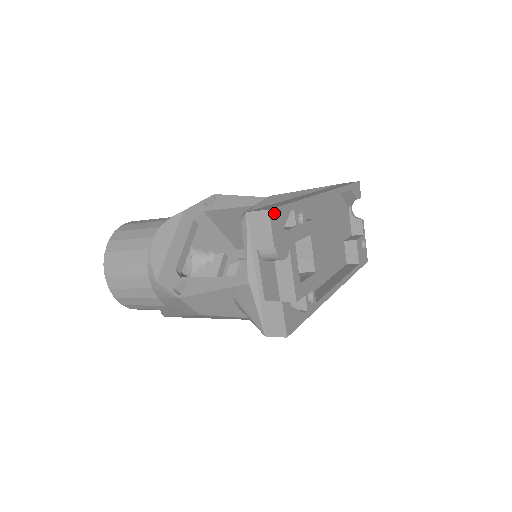
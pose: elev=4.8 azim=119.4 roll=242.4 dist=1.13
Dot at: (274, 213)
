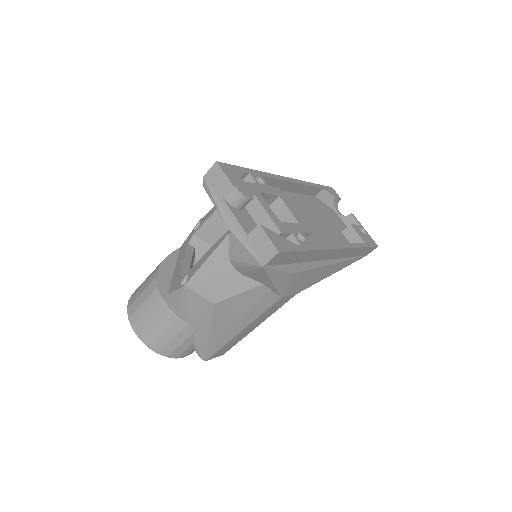
Dot at: (224, 166)
